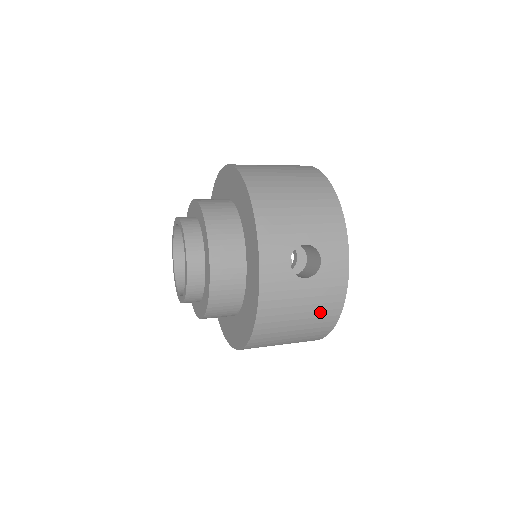
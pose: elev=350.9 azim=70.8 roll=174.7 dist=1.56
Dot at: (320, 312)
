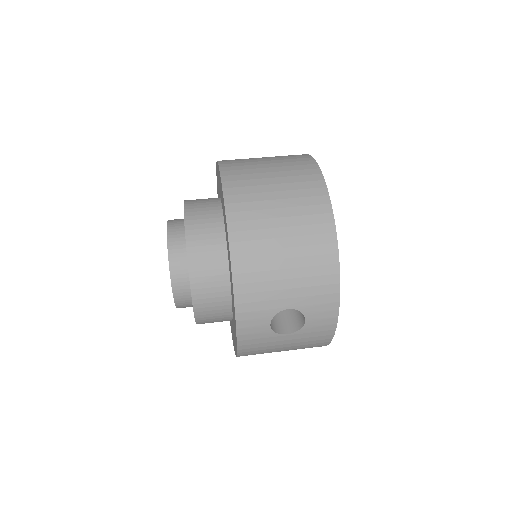
Dot at: (304, 347)
